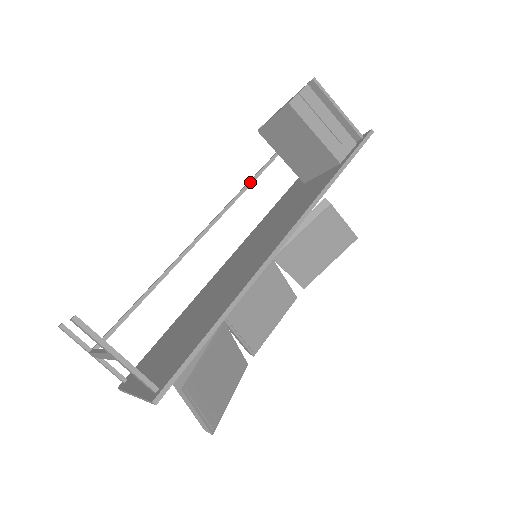
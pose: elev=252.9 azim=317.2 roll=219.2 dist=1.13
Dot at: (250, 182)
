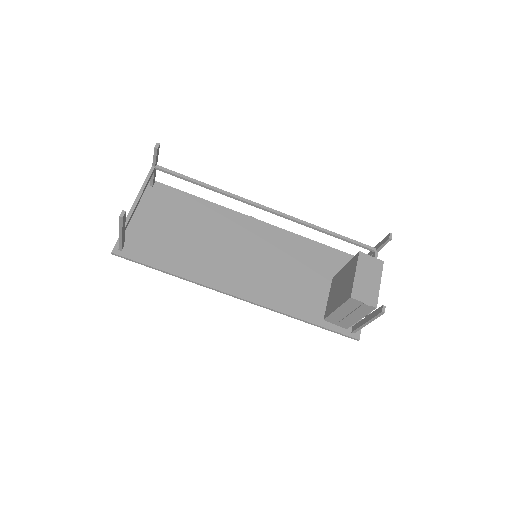
Dot at: (331, 234)
